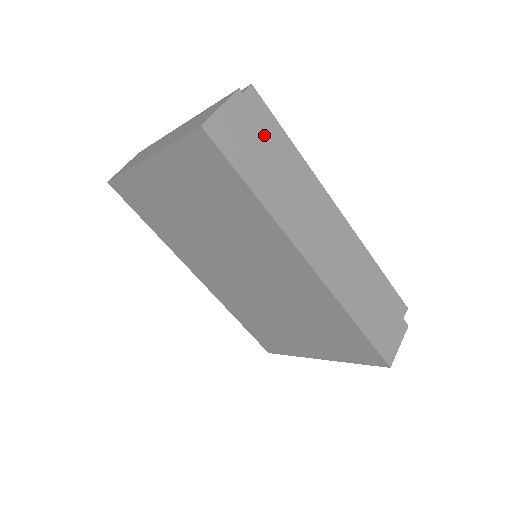
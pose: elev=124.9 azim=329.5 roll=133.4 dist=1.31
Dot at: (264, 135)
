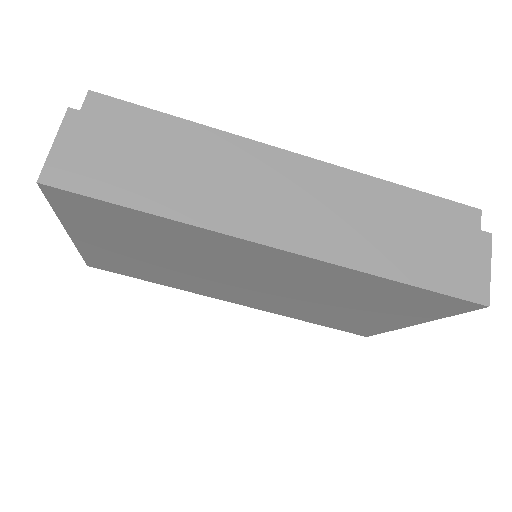
Dot at: (129, 137)
